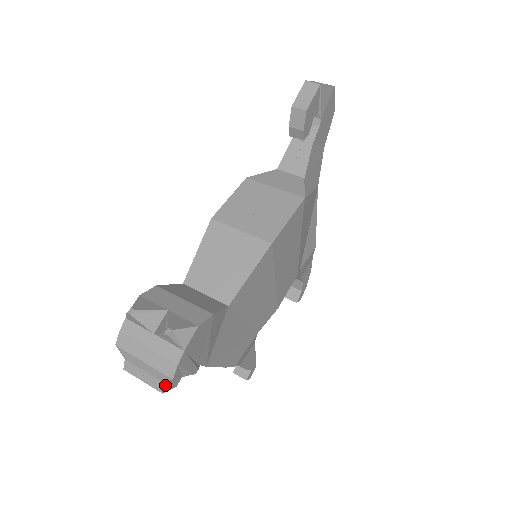
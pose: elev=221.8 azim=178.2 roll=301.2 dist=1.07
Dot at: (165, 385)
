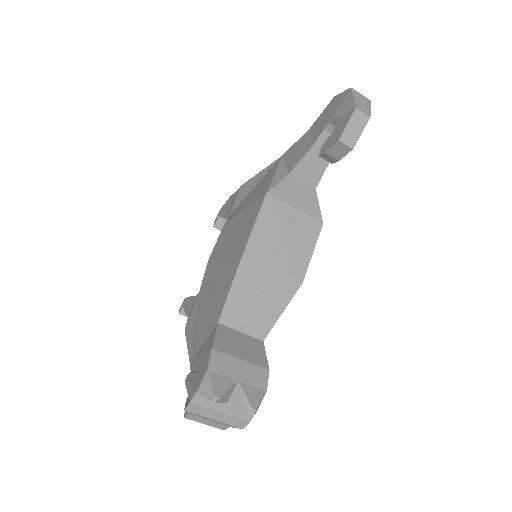
Dot at: (228, 426)
